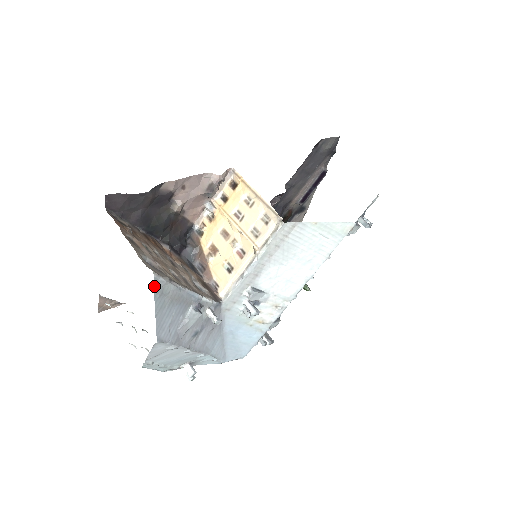
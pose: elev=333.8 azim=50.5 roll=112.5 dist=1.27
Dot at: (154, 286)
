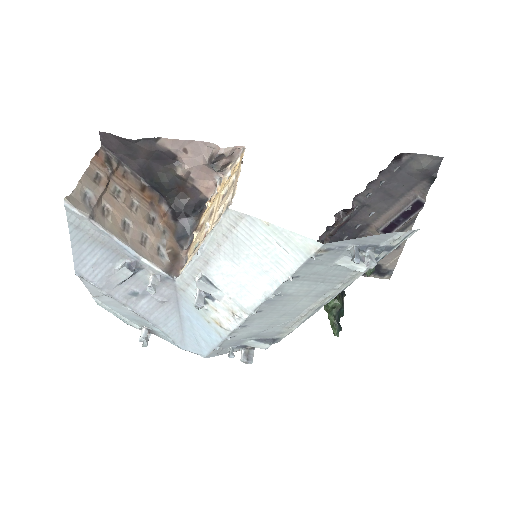
Dot at: (67, 214)
